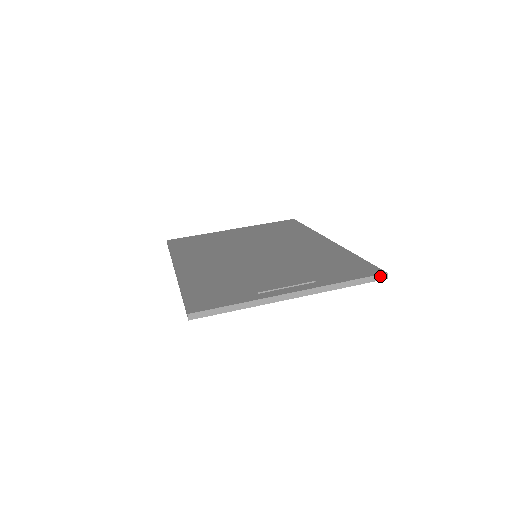
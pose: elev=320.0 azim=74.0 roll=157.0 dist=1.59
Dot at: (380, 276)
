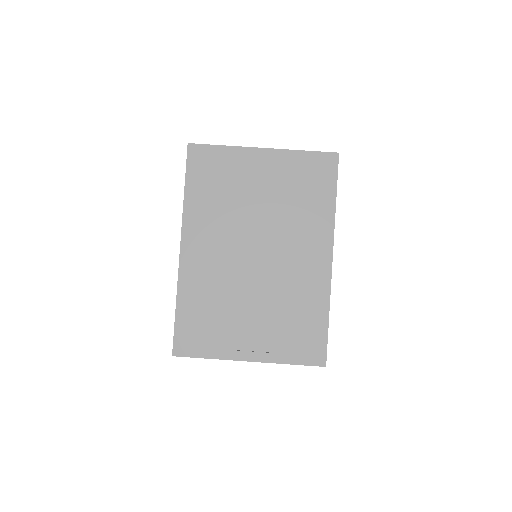
Dot at: (320, 366)
